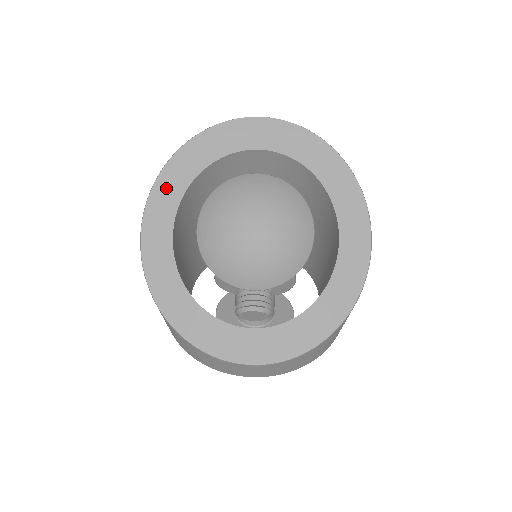
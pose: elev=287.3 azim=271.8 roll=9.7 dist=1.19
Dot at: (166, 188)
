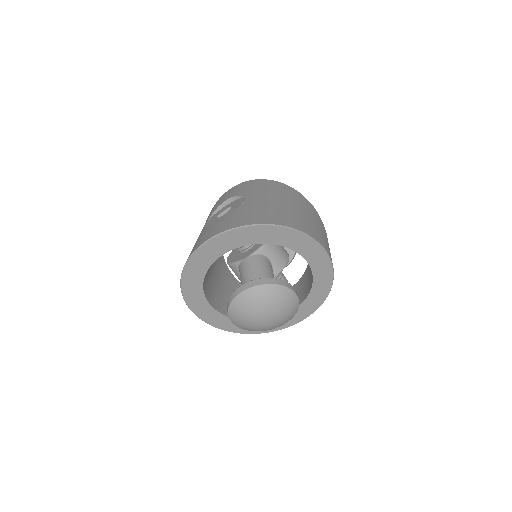
Dot at: (192, 298)
